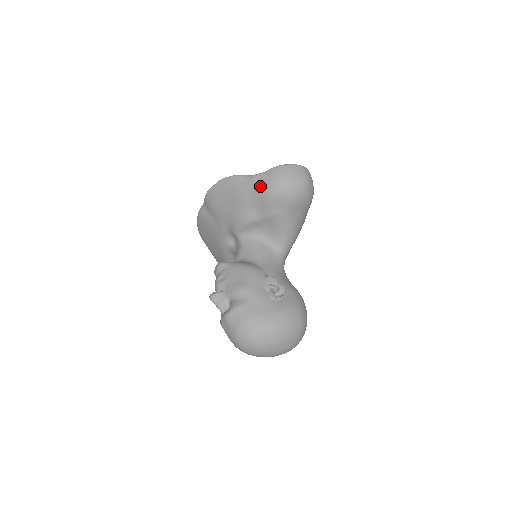
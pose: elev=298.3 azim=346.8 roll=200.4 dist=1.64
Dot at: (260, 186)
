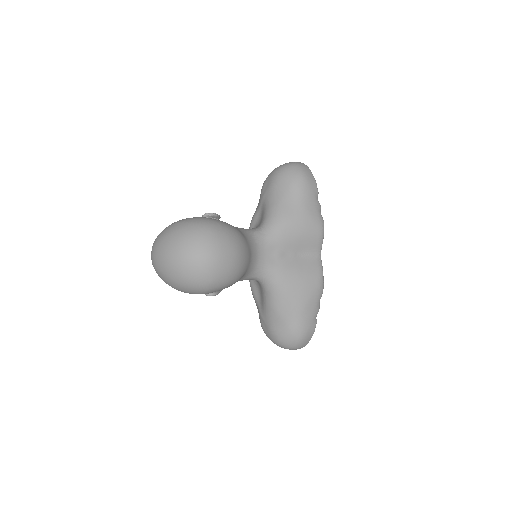
Dot at: occluded
